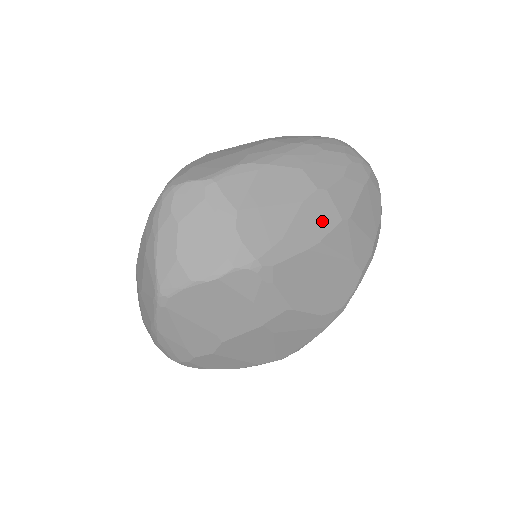
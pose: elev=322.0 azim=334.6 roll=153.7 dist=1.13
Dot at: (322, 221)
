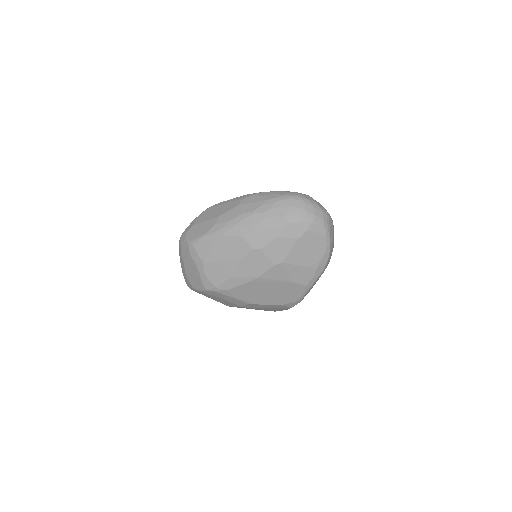
Dot at: (258, 267)
